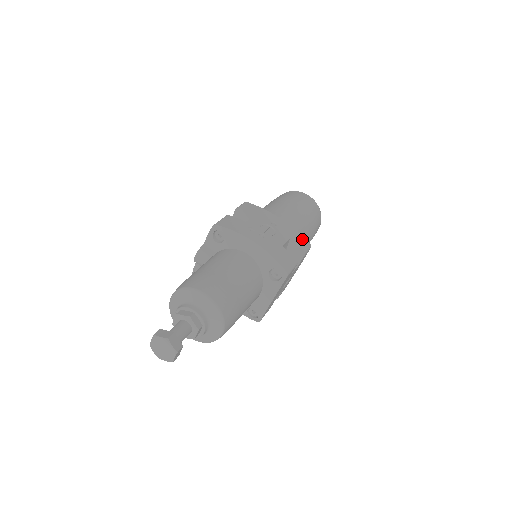
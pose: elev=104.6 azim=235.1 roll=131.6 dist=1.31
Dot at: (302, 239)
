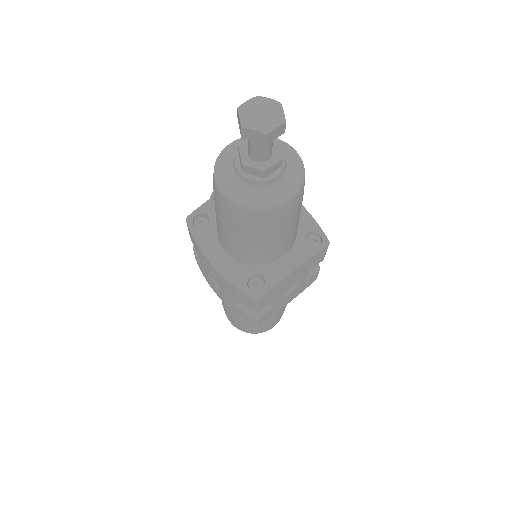
Dot at: occluded
